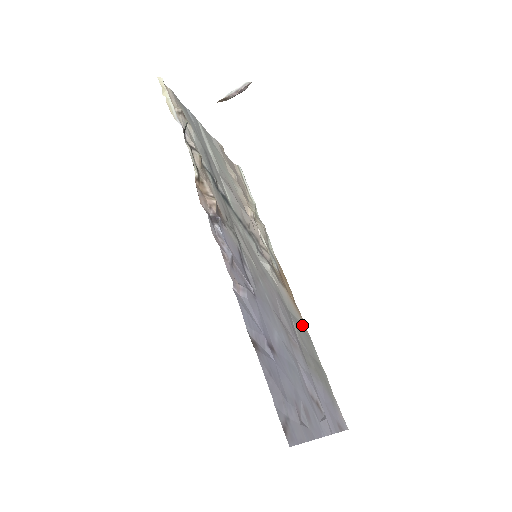
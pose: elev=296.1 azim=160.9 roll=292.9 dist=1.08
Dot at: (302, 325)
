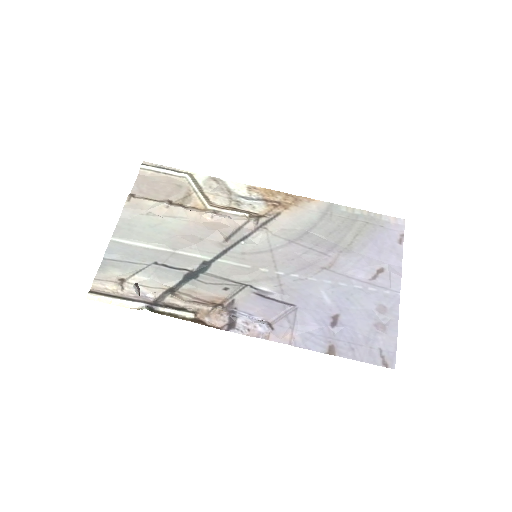
Dot at: (316, 209)
